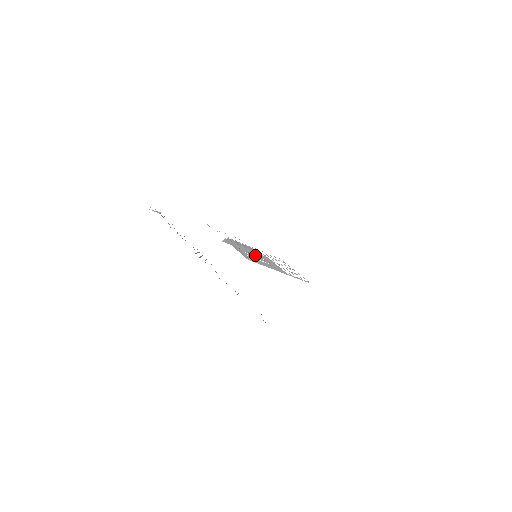
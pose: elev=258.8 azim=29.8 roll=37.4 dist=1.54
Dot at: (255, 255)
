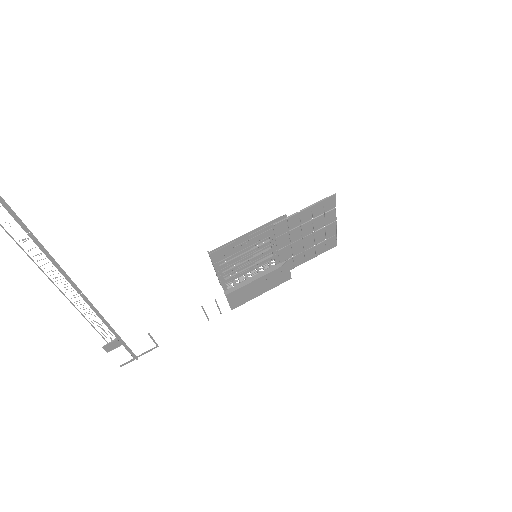
Dot at: (254, 257)
